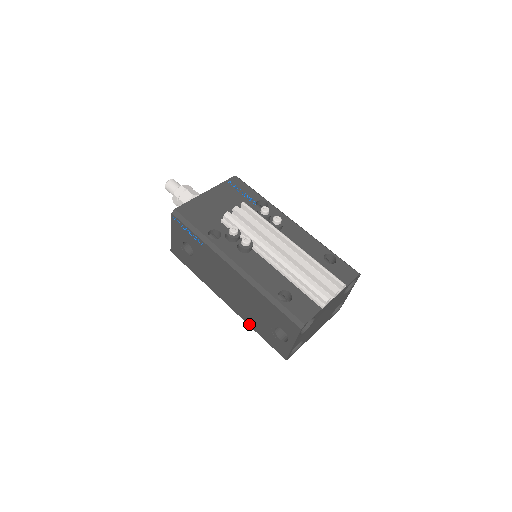
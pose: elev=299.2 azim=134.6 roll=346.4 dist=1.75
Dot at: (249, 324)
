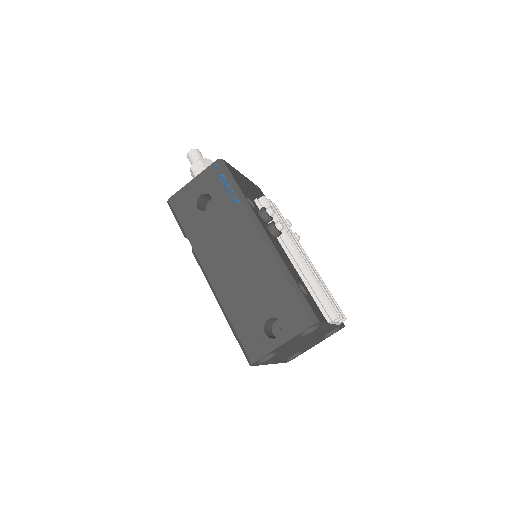
Dot at: (226, 308)
